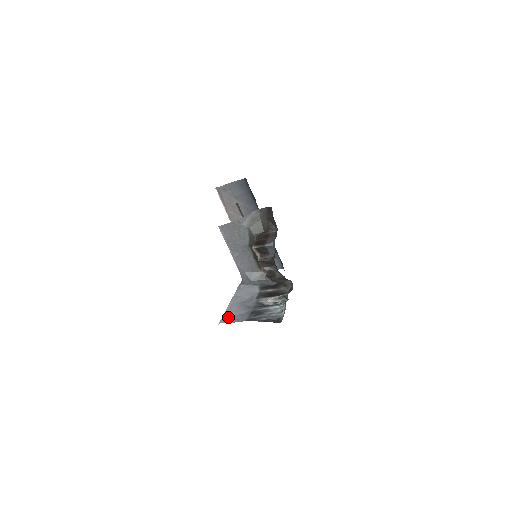
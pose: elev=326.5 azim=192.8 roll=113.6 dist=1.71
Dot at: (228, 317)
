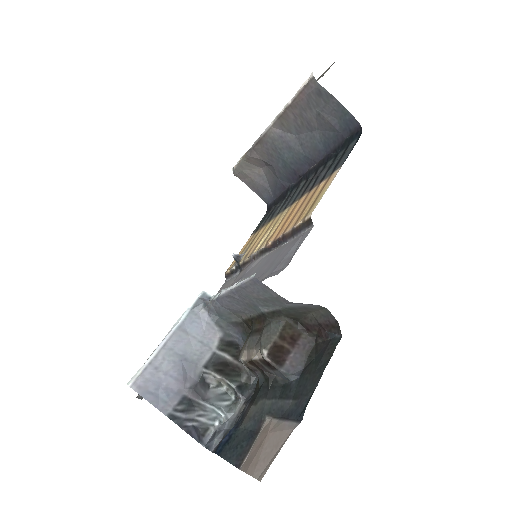
Dot at: (149, 381)
